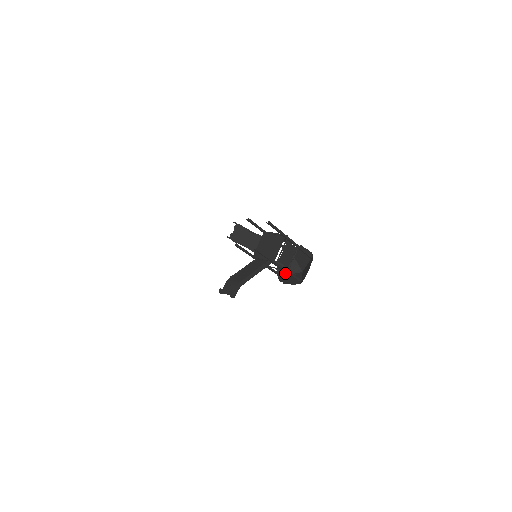
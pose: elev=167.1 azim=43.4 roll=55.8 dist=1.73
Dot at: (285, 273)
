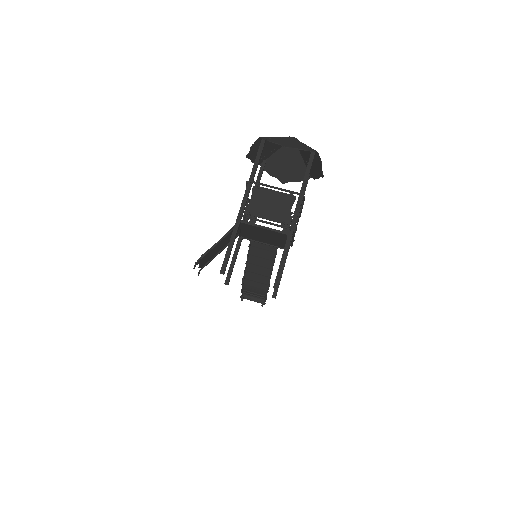
Dot at: (267, 156)
